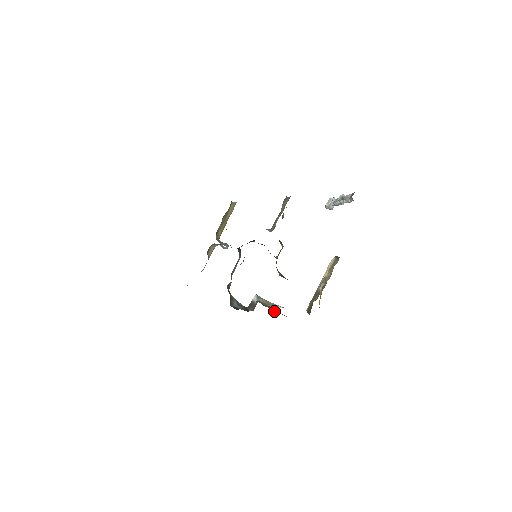
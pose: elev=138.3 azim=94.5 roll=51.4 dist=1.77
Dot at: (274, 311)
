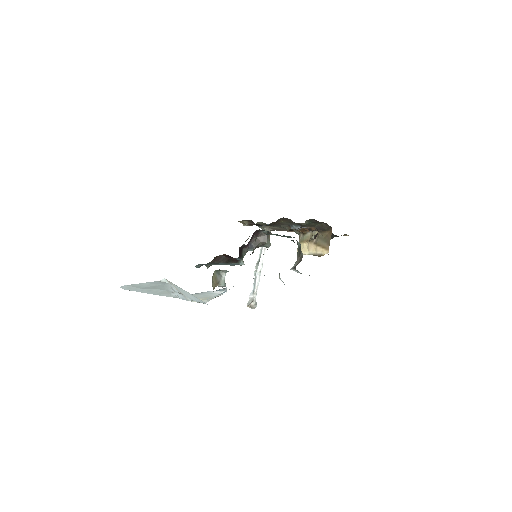
Dot at: occluded
